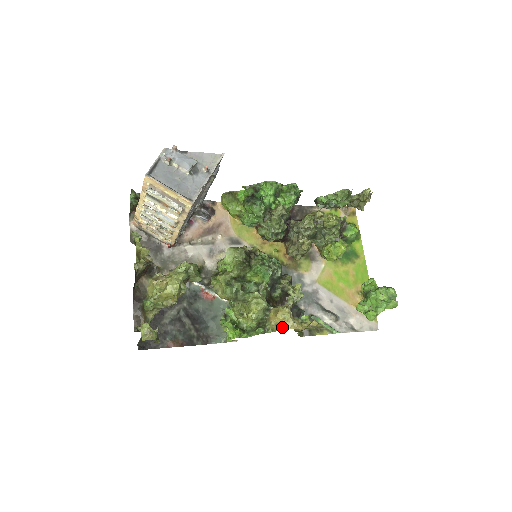
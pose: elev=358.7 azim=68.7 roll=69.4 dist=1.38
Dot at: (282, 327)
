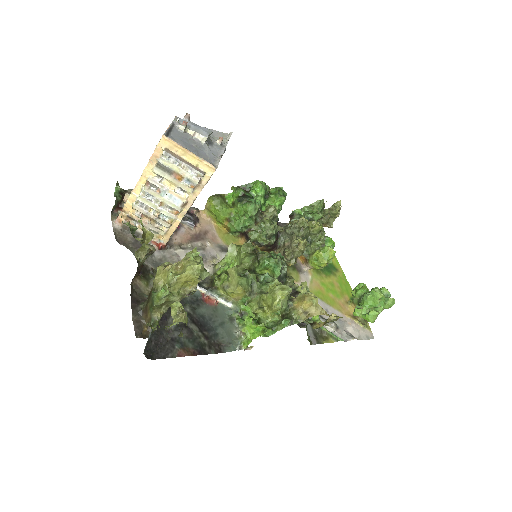
Dot at: (311, 314)
